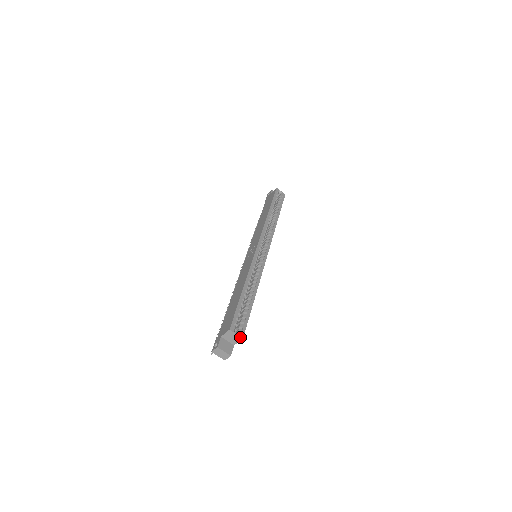
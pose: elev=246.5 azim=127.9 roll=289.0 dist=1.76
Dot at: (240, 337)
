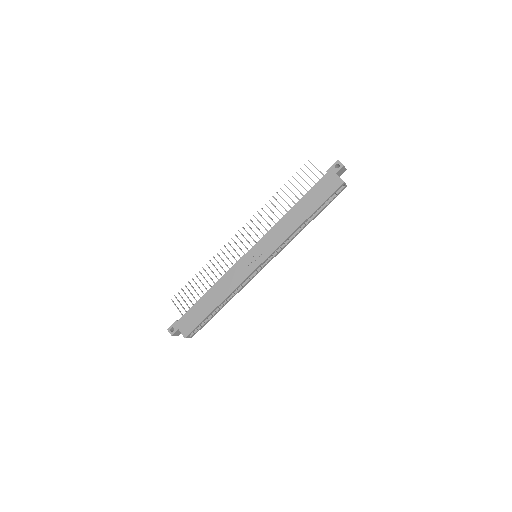
Dot at: occluded
